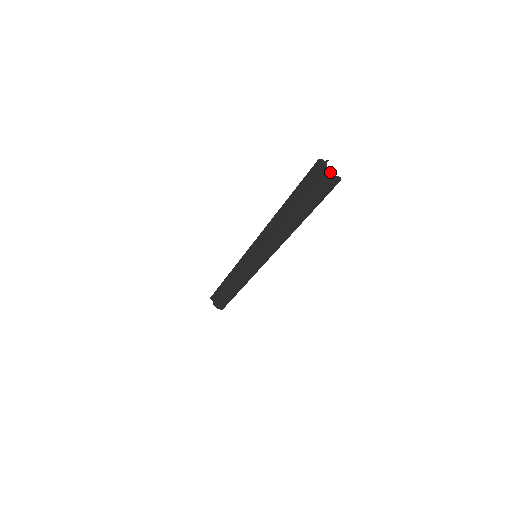
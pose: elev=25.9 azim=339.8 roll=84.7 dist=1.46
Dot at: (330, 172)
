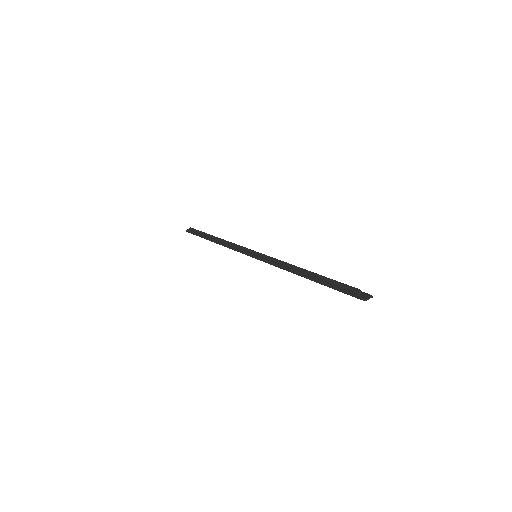
Dot at: (365, 300)
